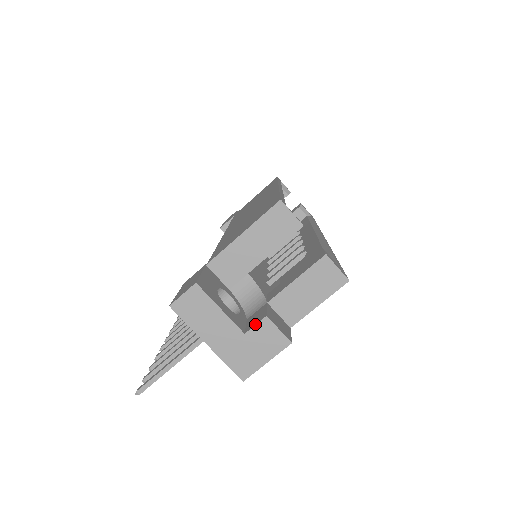
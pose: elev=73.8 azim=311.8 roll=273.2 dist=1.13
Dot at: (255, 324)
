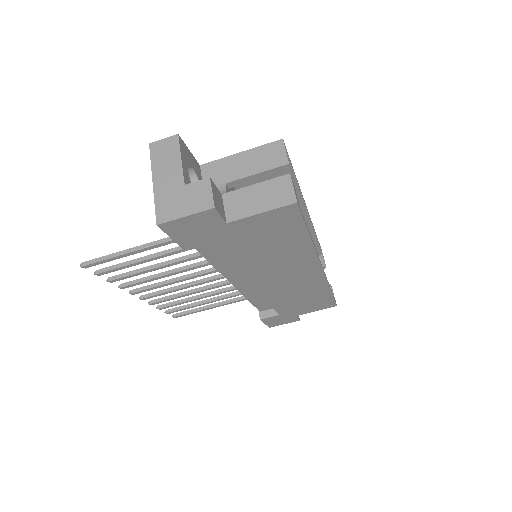
Dot at: (197, 181)
